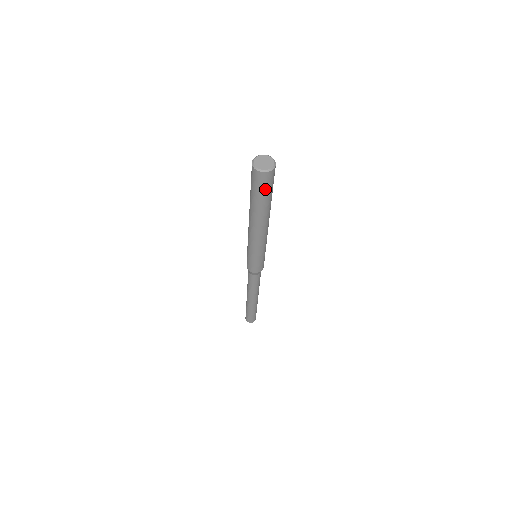
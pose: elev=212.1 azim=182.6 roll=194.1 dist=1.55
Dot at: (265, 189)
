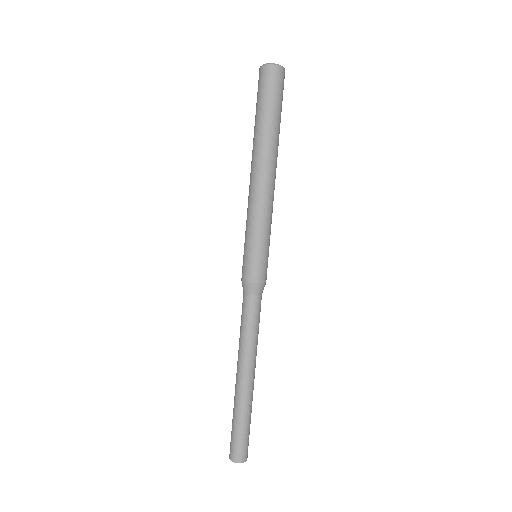
Dot at: (277, 95)
